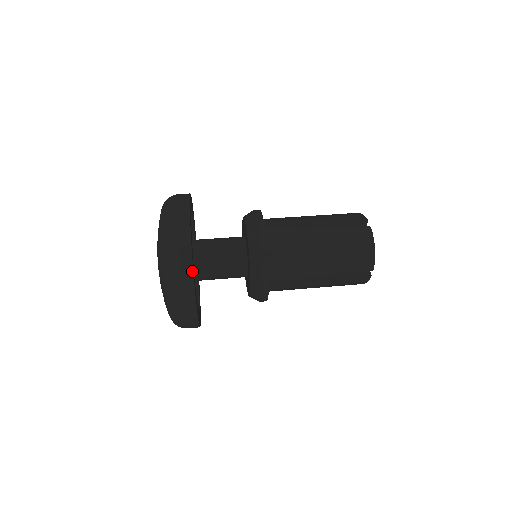
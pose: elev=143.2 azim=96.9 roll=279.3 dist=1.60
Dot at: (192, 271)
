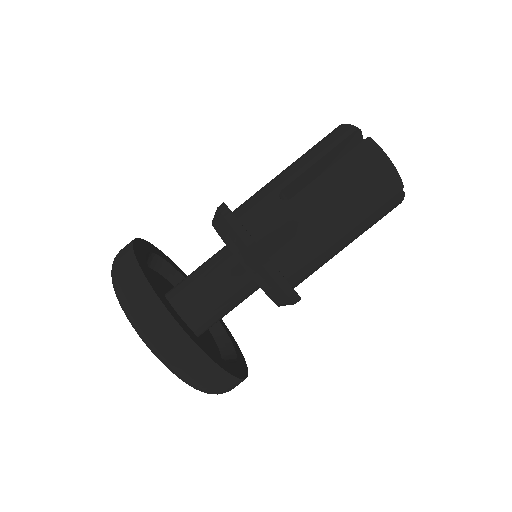
Dot at: (197, 347)
